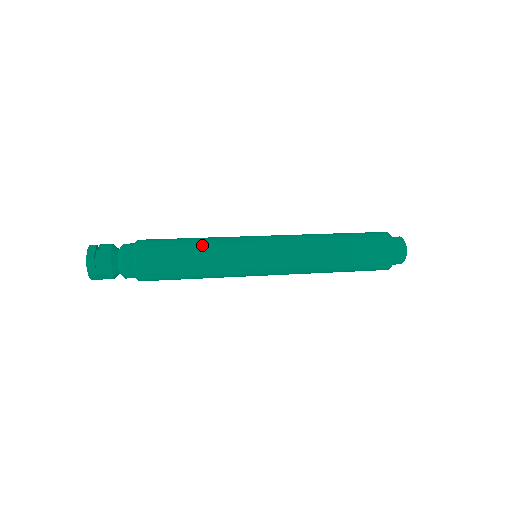
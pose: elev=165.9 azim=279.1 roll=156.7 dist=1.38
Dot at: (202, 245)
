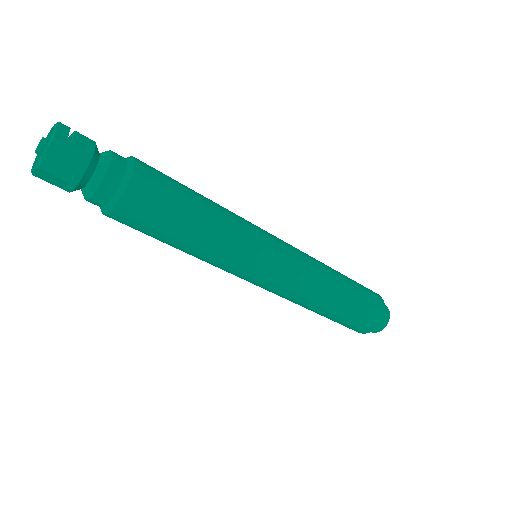
Dot at: occluded
